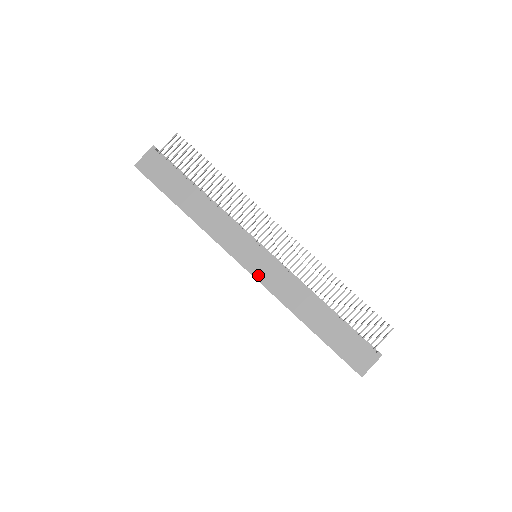
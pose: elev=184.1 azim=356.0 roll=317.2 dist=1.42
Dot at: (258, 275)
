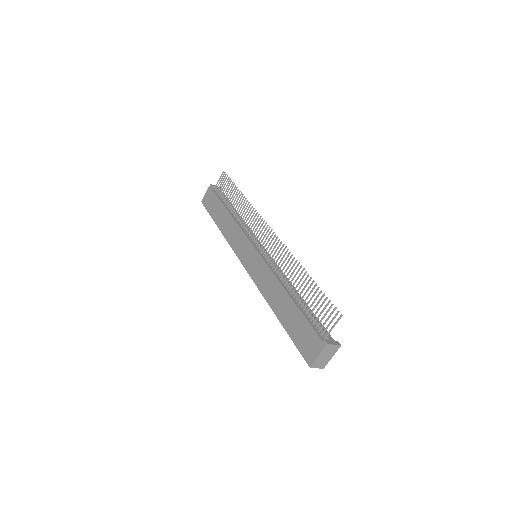
Dot at: (250, 271)
